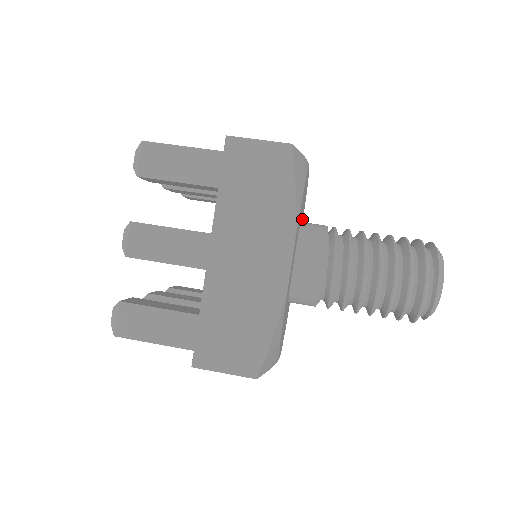
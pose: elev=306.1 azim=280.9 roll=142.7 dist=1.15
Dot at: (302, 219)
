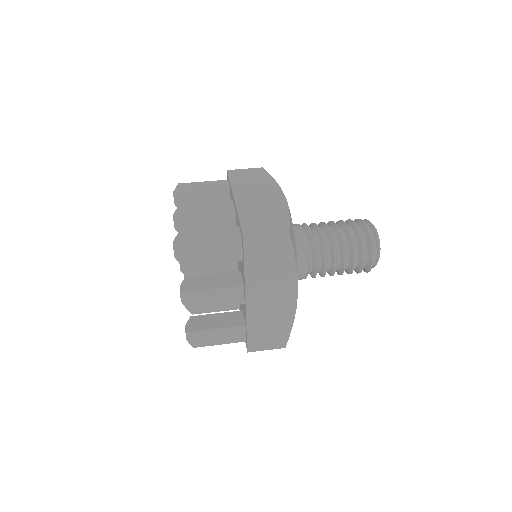
Dot at: occluded
